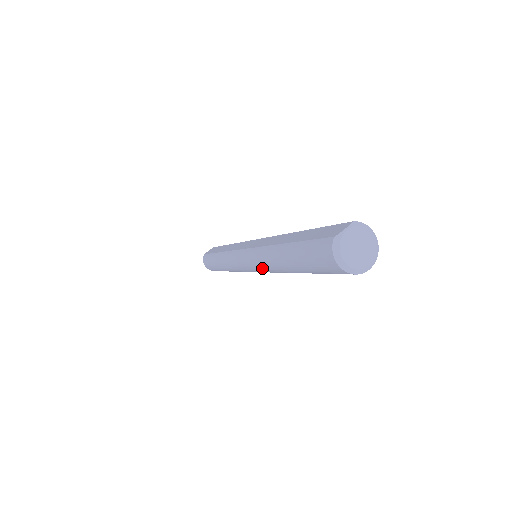
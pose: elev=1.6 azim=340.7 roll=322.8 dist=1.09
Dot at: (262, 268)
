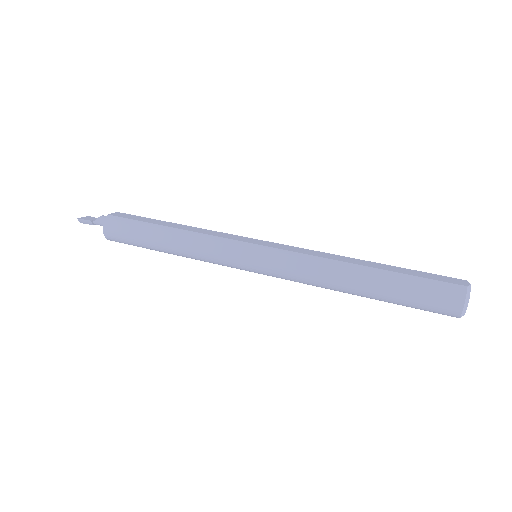
Dot at: (299, 274)
